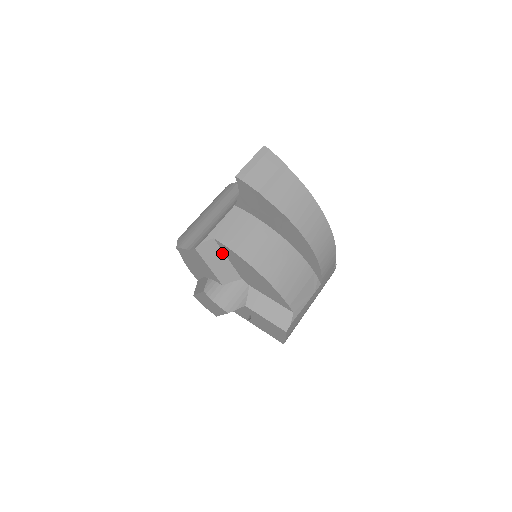
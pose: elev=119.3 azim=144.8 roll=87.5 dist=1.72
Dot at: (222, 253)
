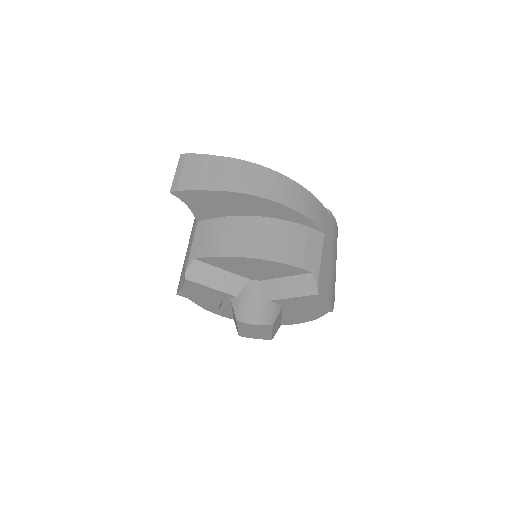
Dot at: (213, 267)
